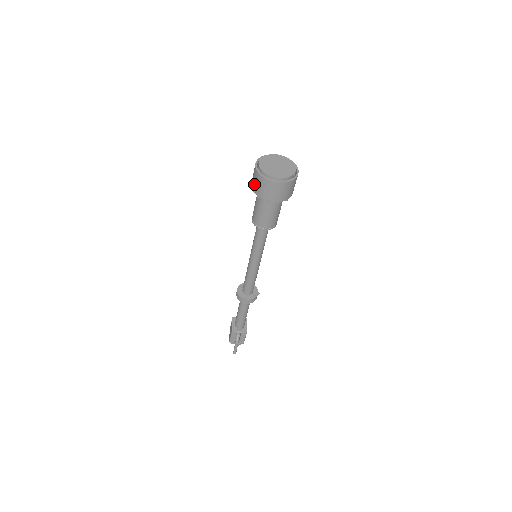
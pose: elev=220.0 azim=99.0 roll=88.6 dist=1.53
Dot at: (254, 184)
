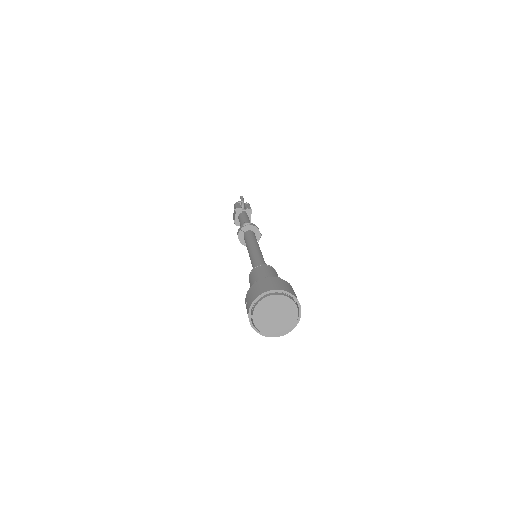
Dot at: occluded
